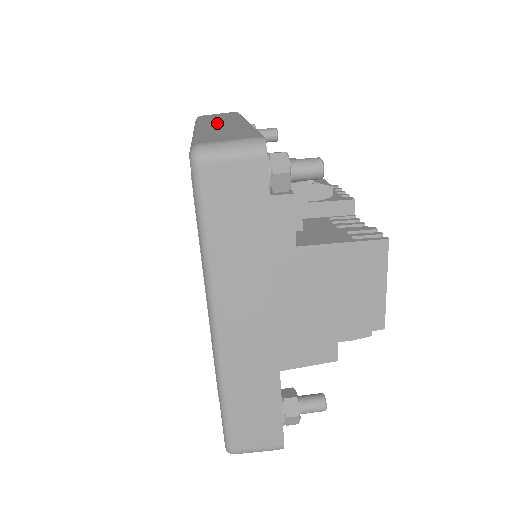
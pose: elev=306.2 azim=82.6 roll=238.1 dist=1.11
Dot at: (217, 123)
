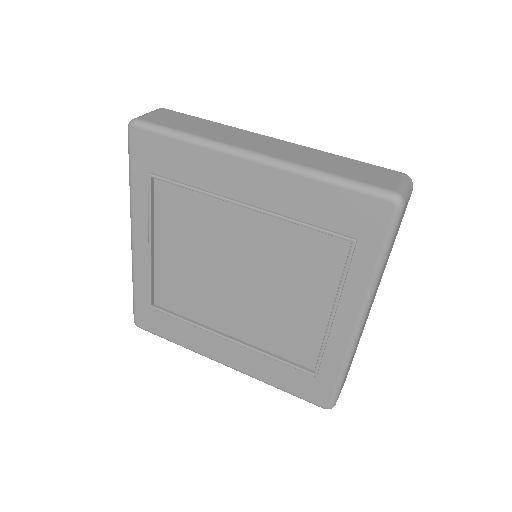
Dot at: occluded
